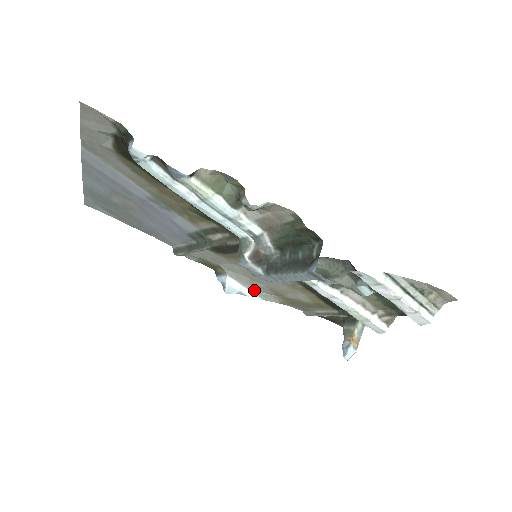
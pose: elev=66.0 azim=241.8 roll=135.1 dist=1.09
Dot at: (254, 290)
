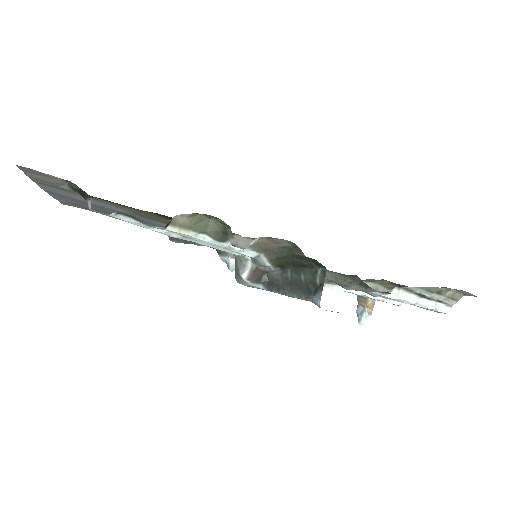
Dot at: occluded
